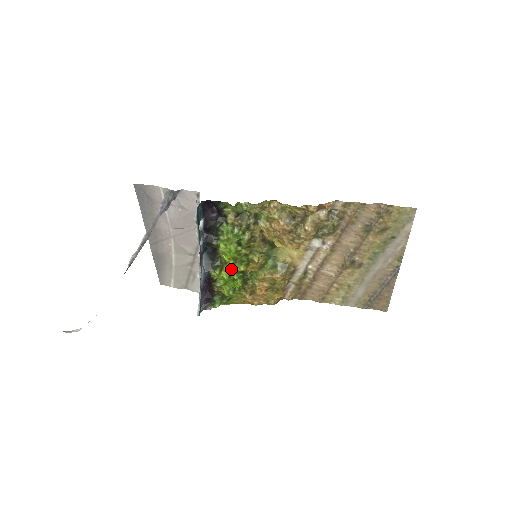
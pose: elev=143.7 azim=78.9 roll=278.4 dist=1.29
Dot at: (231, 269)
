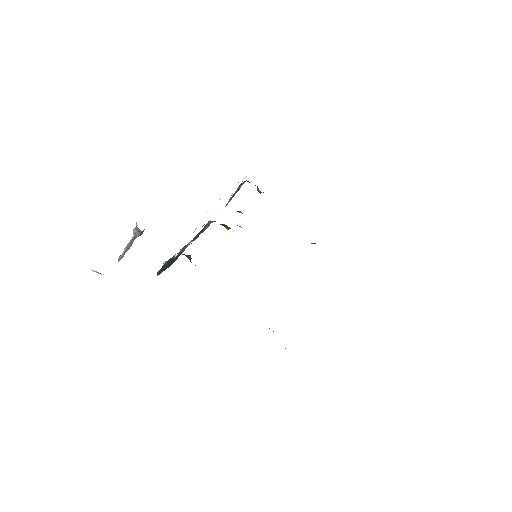
Dot at: occluded
